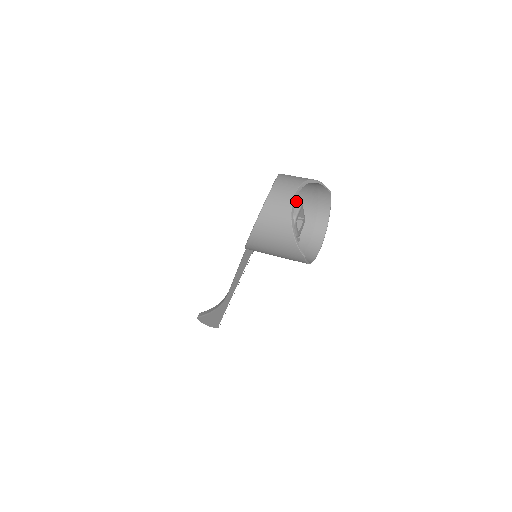
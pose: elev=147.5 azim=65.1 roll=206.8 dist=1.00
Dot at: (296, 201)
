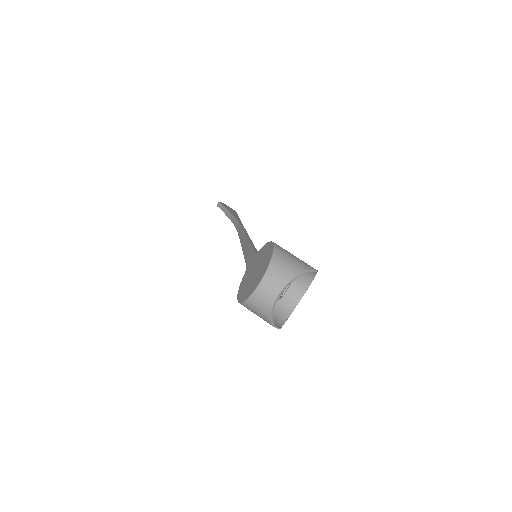
Dot at: occluded
